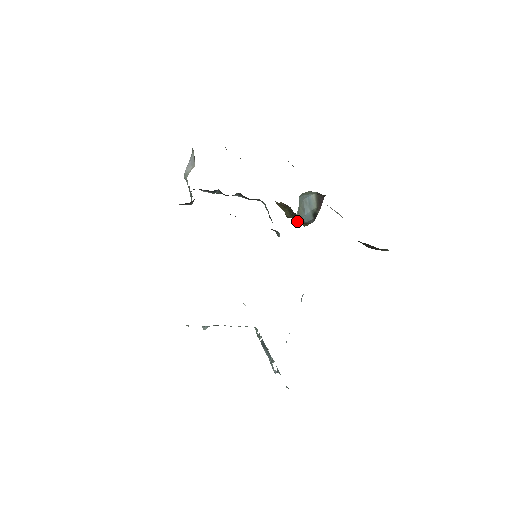
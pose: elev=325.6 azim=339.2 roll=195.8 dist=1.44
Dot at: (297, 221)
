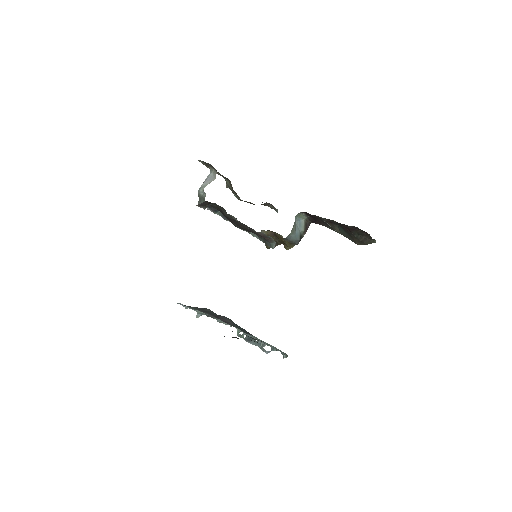
Dot at: (290, 236)
